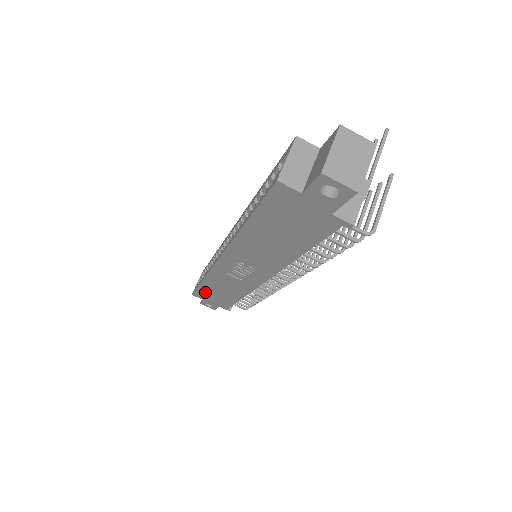
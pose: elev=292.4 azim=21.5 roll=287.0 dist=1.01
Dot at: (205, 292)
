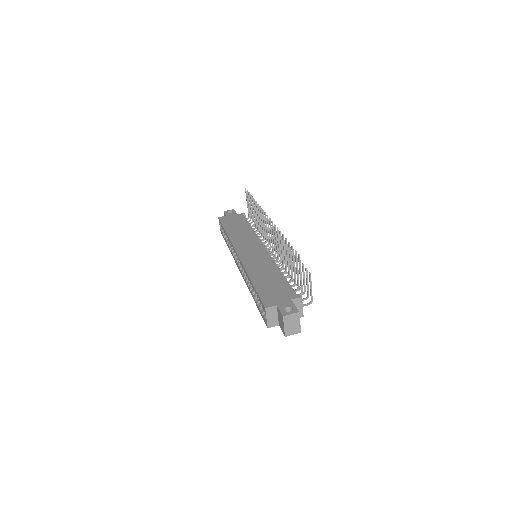
Dot at: occluded
